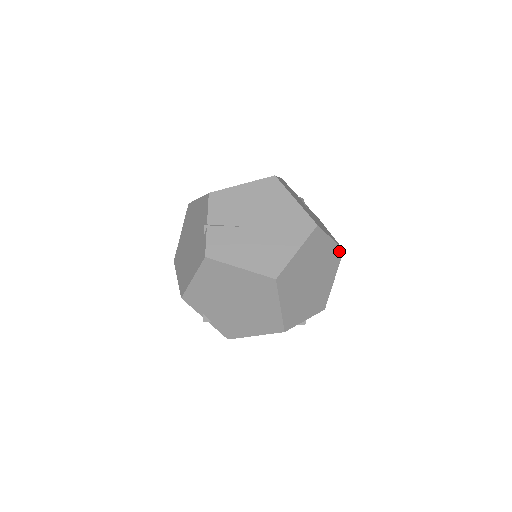
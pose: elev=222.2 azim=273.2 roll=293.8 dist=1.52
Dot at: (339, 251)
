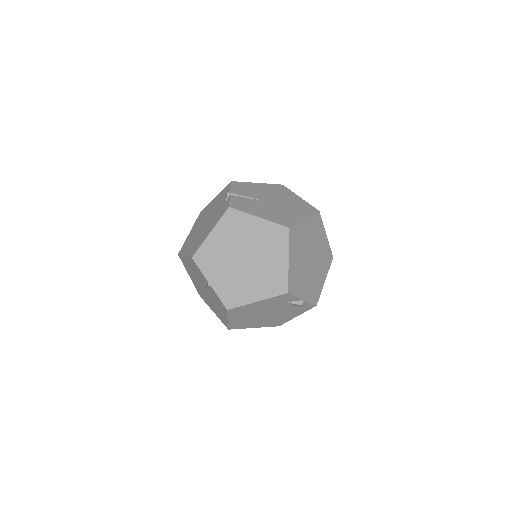
Dot at: (330, 254)
